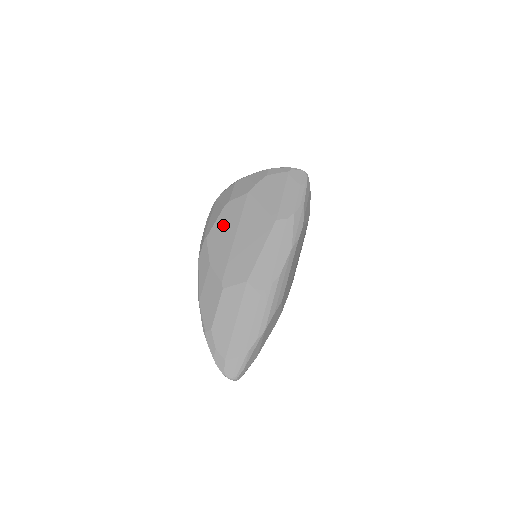
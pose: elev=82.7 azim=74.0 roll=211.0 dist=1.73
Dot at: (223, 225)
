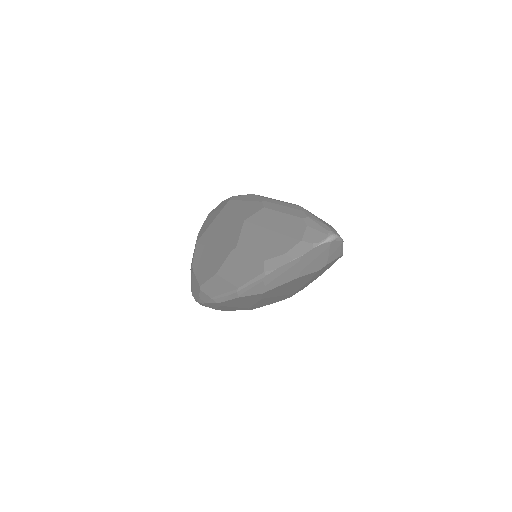
Dot at: (201, 266)
